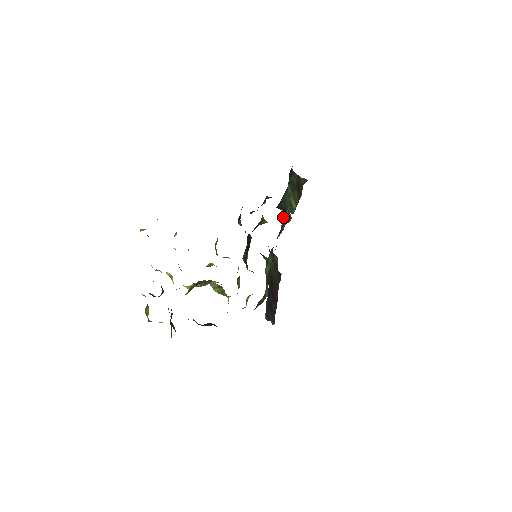
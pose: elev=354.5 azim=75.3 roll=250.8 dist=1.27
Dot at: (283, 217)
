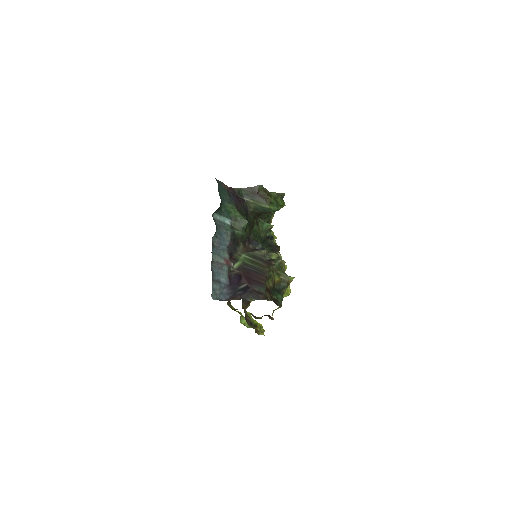
Dot at: (233, 225)
